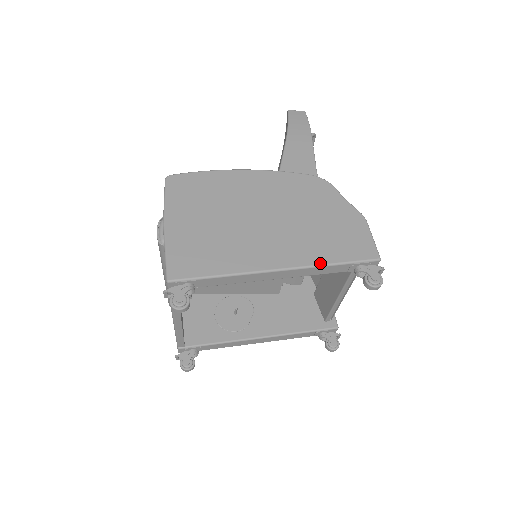
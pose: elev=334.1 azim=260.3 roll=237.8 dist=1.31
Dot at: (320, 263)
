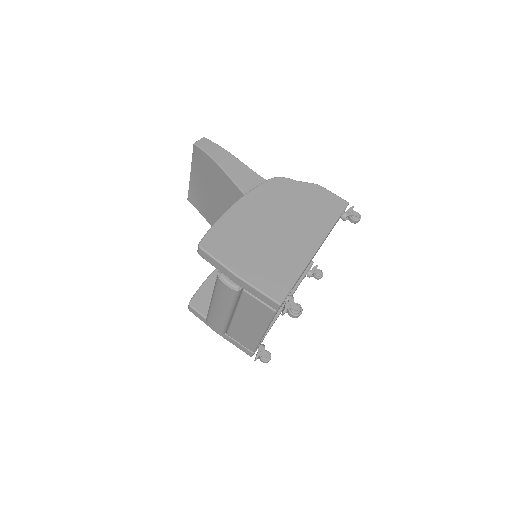
Dot at: (330, 228)
